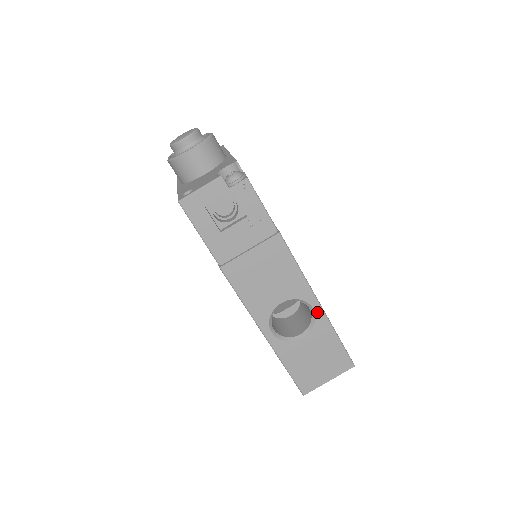
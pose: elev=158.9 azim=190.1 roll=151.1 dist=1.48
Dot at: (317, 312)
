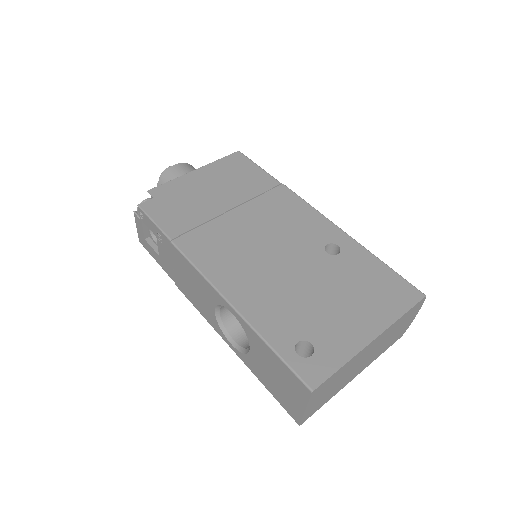
Dot at: (237, 317)
